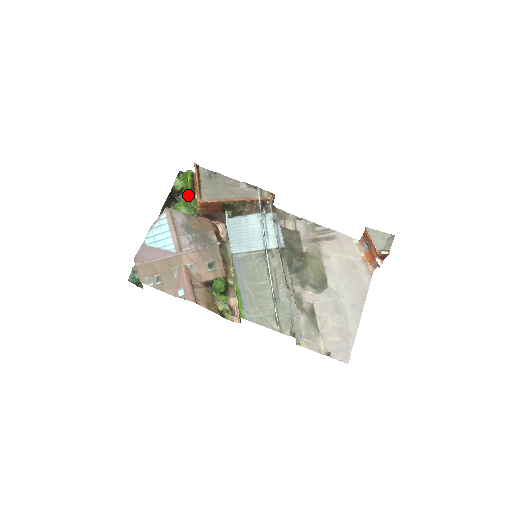
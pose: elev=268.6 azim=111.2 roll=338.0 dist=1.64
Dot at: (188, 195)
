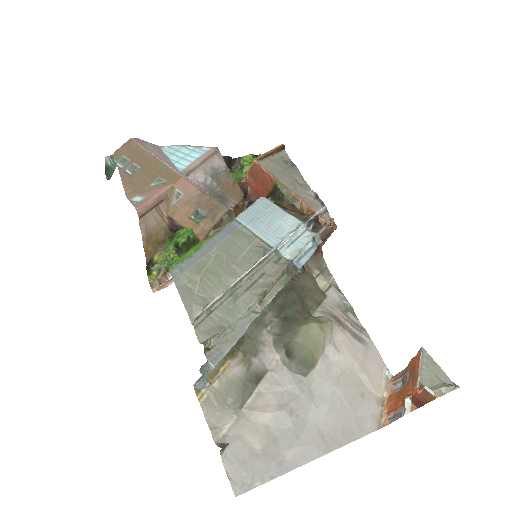
Dot at: (247, 164)
